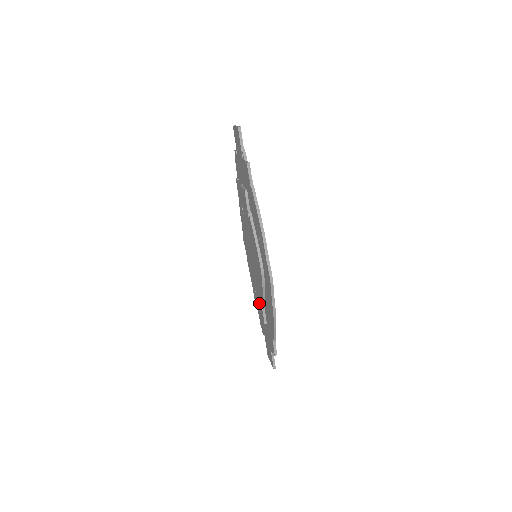
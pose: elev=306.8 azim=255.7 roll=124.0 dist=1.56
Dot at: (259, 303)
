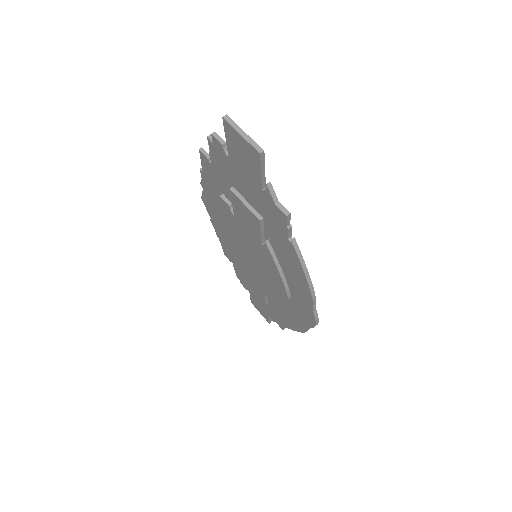
Dot at: (255, 287)
